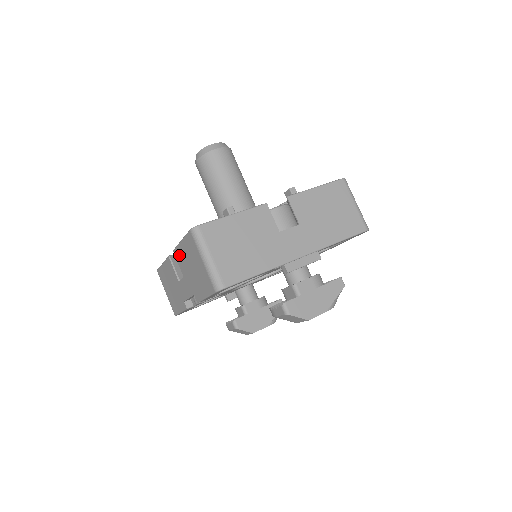
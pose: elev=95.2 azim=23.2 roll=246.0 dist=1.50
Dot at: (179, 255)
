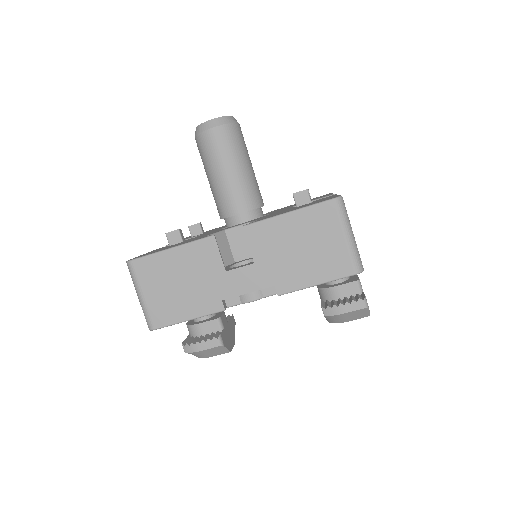
Dot at: (264, 232)
